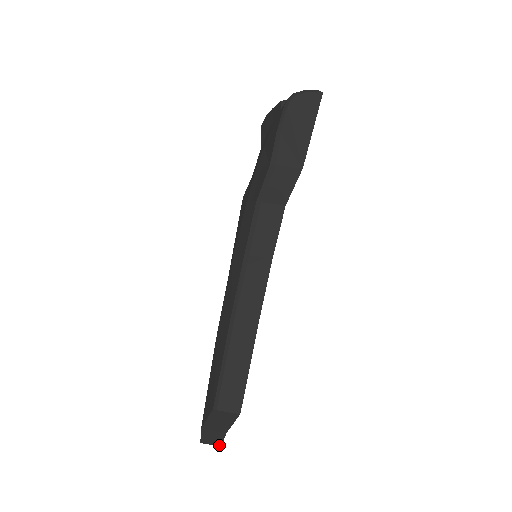
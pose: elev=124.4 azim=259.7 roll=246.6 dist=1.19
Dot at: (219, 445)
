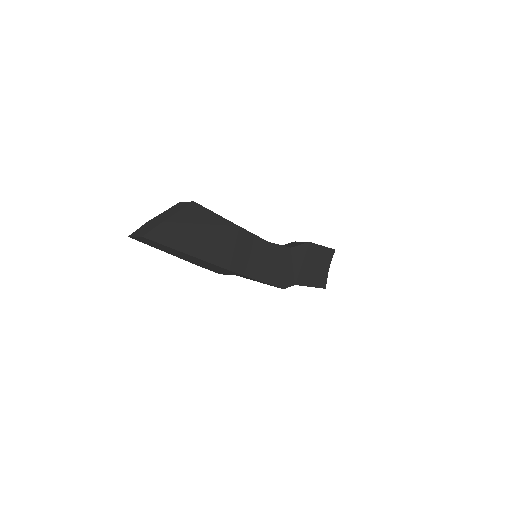
Dot at: (142, 236)
